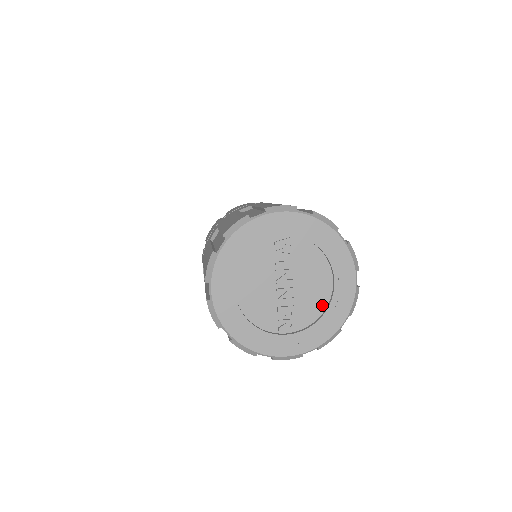
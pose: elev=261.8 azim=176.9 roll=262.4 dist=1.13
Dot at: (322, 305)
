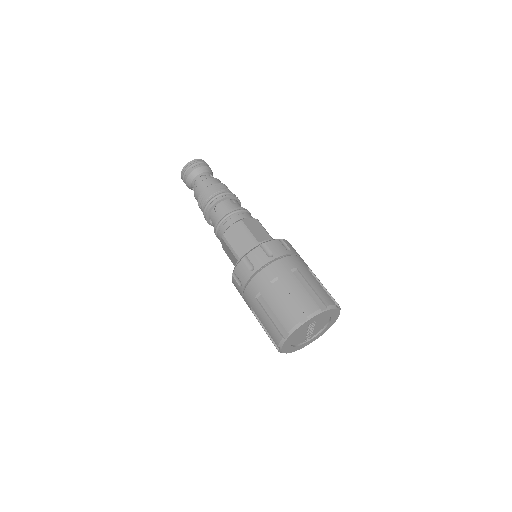
Dot at: (323, 326)
